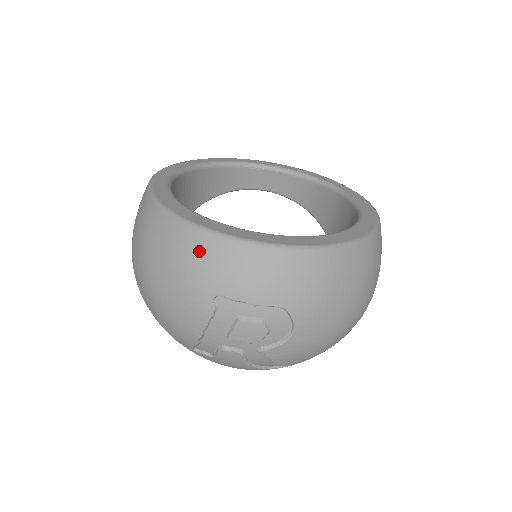
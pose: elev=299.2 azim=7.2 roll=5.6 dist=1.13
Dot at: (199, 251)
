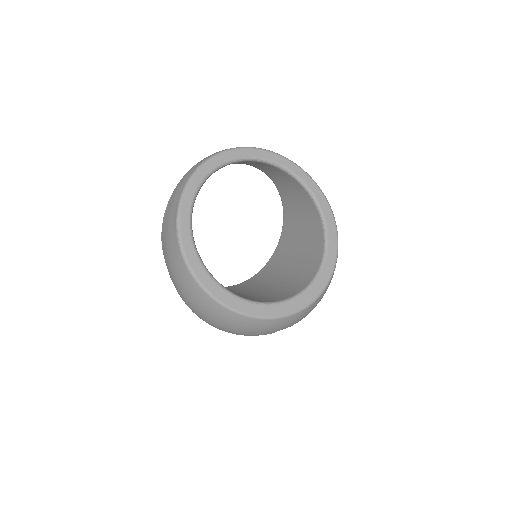
Dot at: (269, 326)
